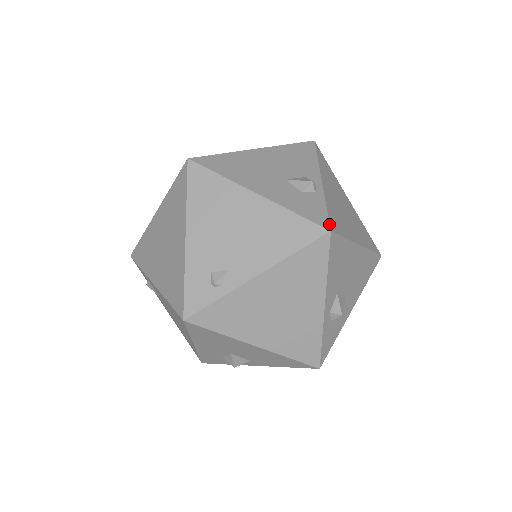
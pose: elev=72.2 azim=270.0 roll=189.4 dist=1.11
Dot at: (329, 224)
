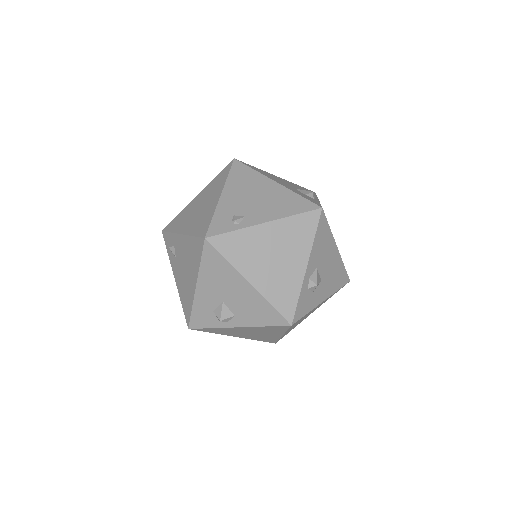
Dot at: (321, 206)
